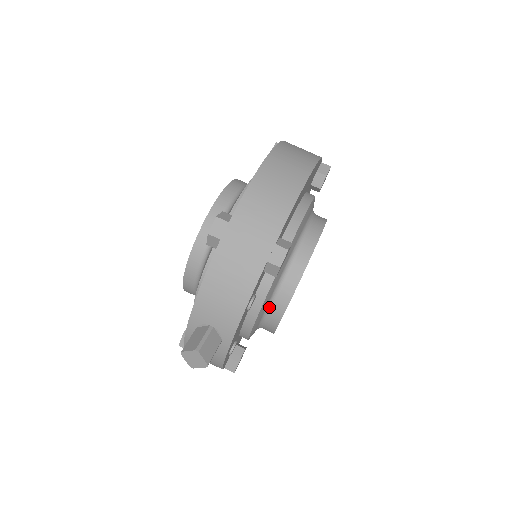
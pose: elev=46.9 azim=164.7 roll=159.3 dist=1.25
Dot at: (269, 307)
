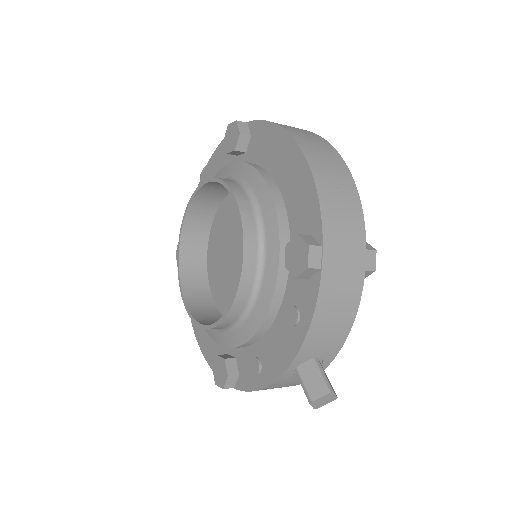
Dot at: occluded
